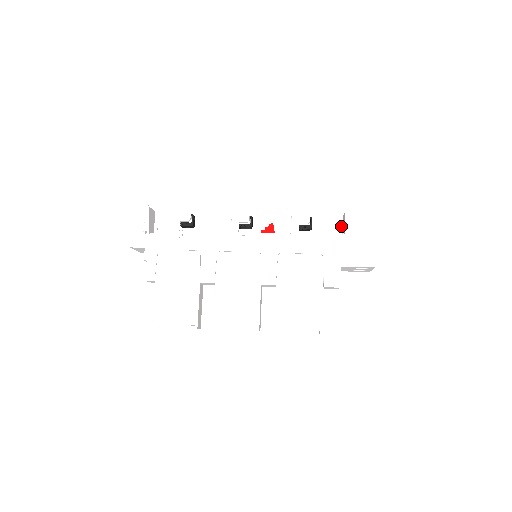
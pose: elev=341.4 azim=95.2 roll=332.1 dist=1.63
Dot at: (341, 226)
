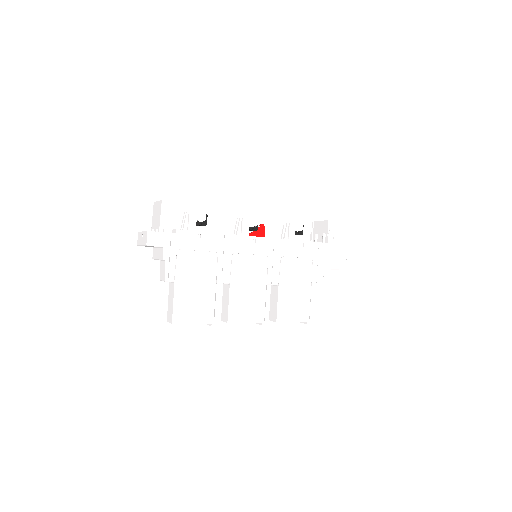
Dot at: (312, 230)
